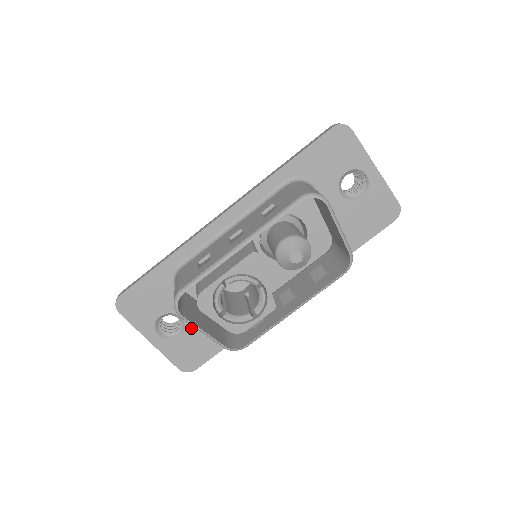
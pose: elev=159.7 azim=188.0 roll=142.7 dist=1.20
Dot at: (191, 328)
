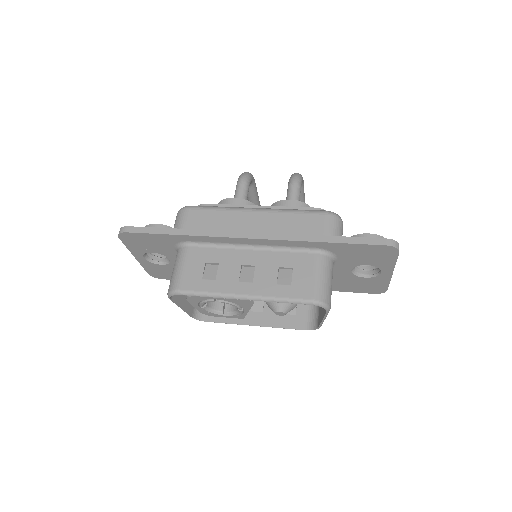
Dot at: (173, 265)
